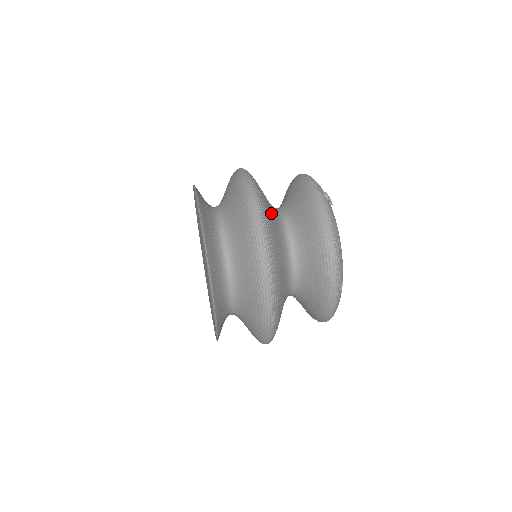
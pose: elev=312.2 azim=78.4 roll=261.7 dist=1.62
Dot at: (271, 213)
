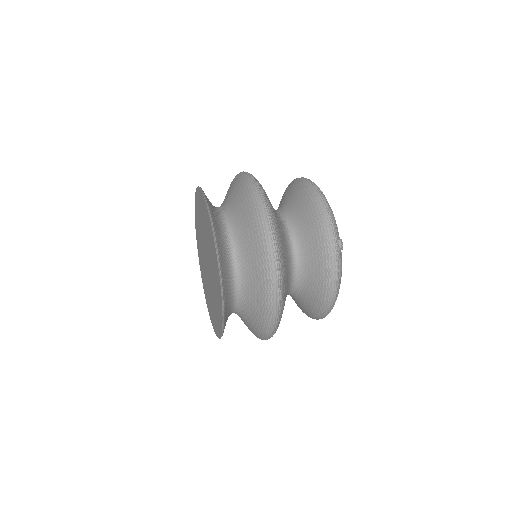
Dot at: (286, 261)
